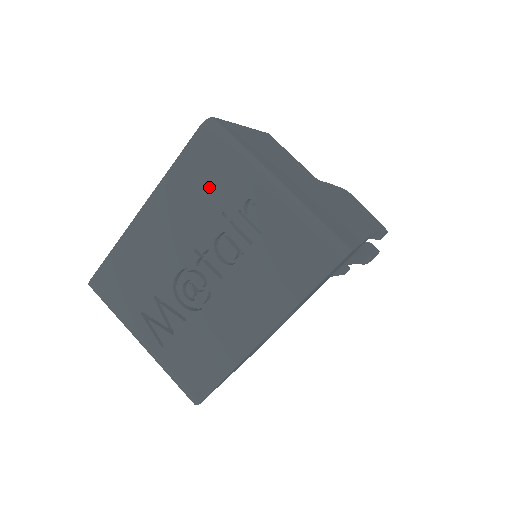
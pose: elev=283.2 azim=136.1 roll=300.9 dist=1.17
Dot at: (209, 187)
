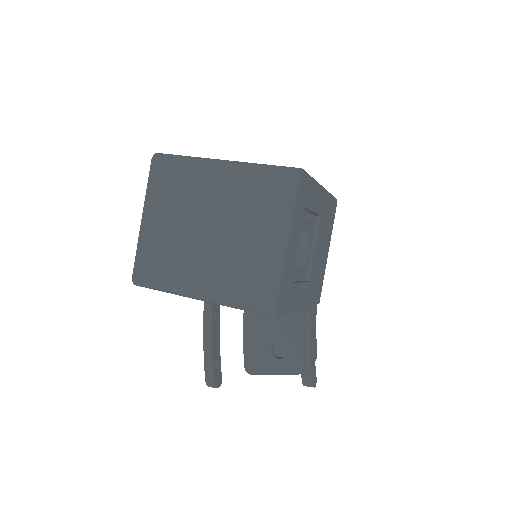
Dot at: occluded
